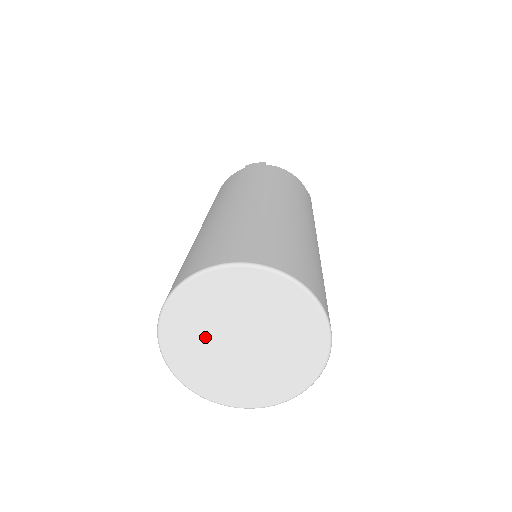
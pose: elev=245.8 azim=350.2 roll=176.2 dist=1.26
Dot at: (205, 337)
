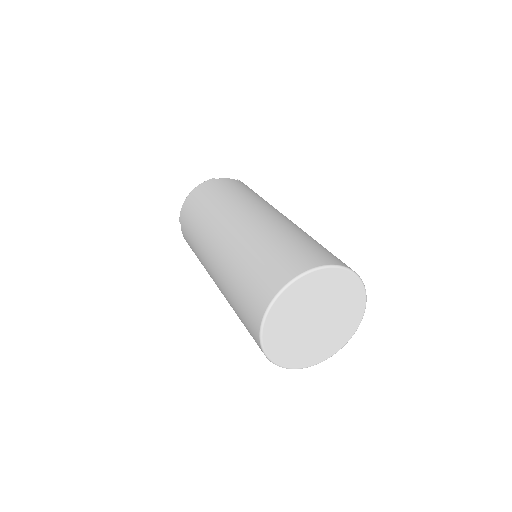
Dot at: (306, 304)
